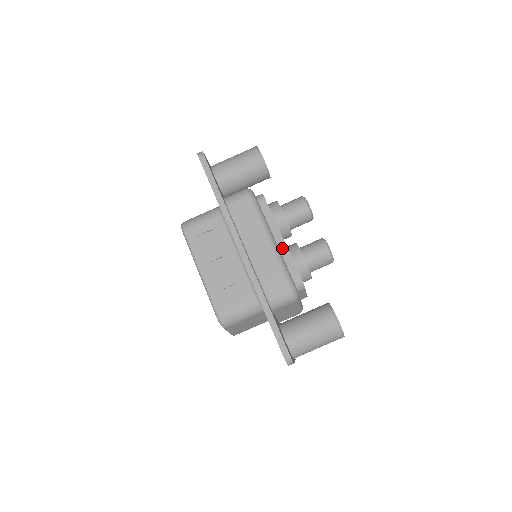
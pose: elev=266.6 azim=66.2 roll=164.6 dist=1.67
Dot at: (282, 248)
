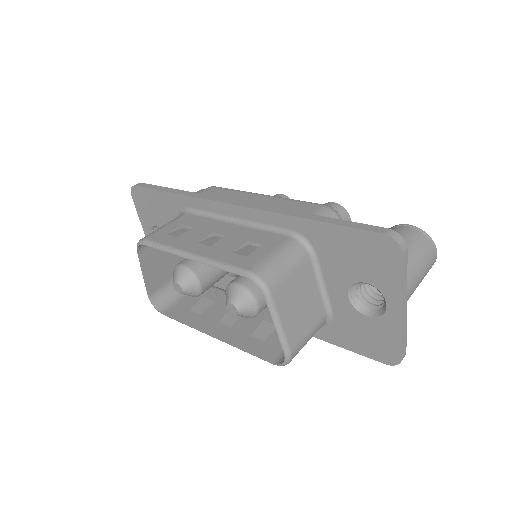
Dot at: occluded
